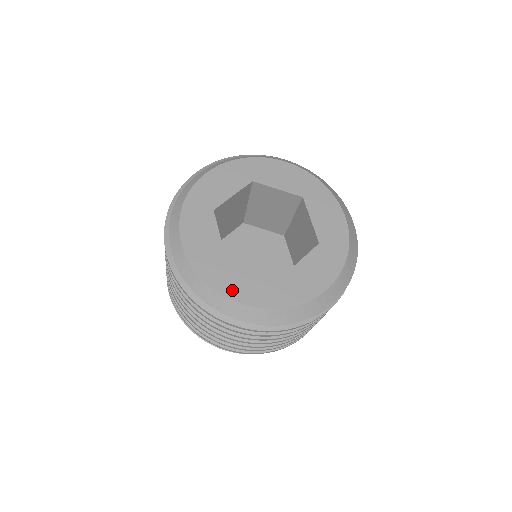
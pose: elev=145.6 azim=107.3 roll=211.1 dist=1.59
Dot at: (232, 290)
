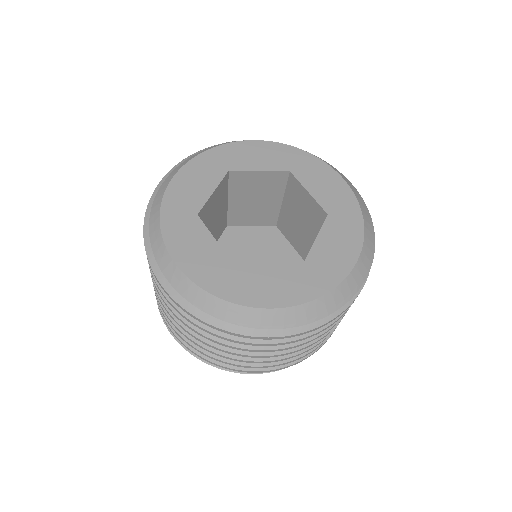
Dot at: (254, 296)
